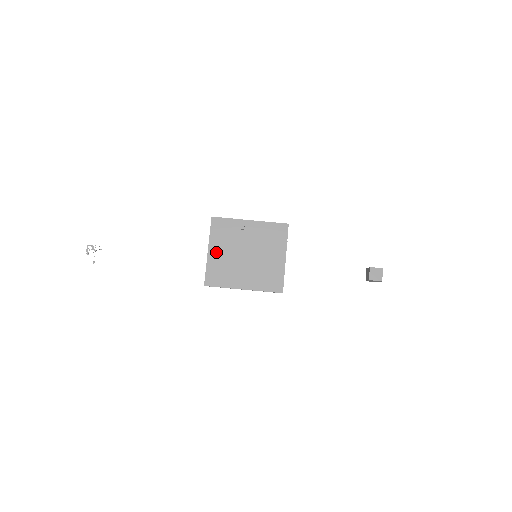
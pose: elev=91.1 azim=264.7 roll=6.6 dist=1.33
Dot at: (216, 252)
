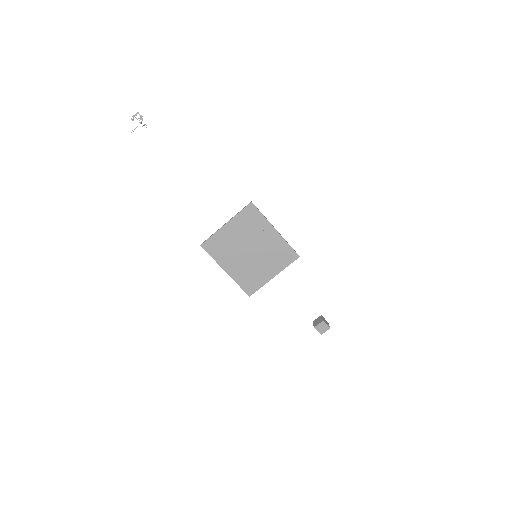
Dot at: (231, 230)
